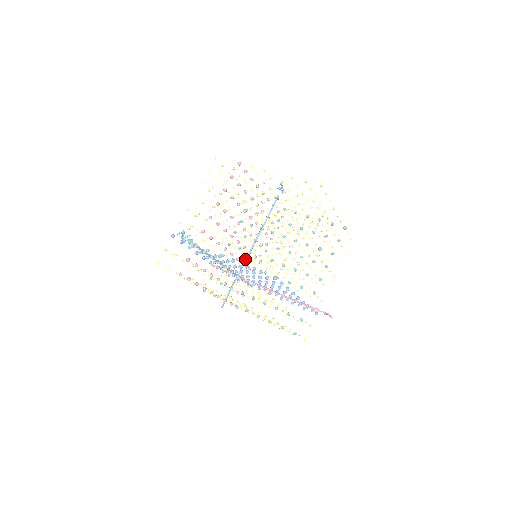
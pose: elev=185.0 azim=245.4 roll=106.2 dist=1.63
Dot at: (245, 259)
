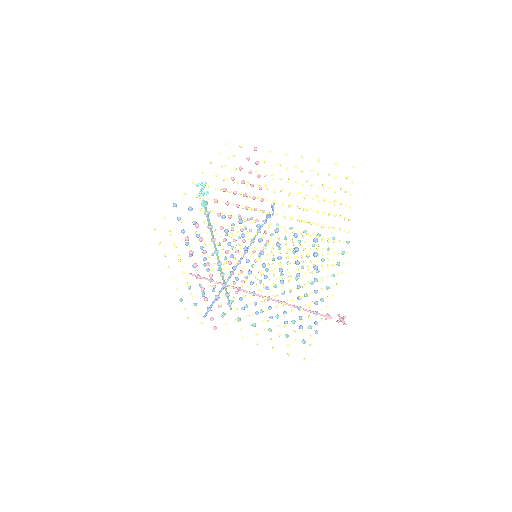
Dot at: occluded
